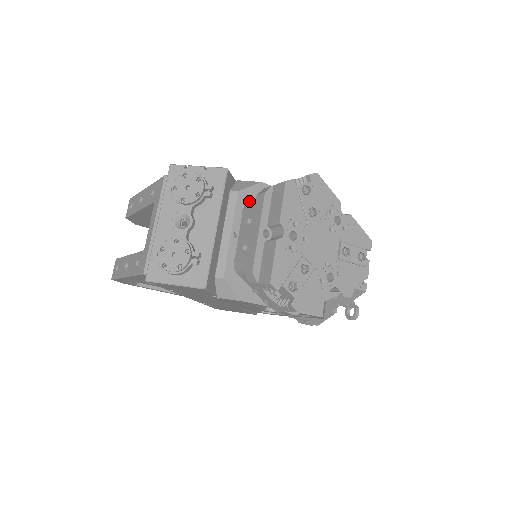
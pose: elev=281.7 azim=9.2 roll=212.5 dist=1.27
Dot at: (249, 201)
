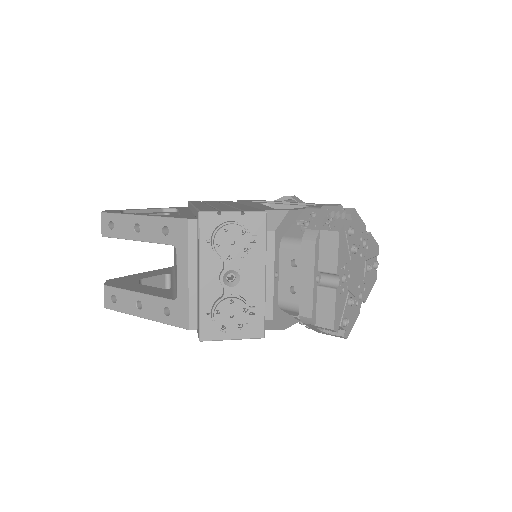
Dot at: (283, 235)
